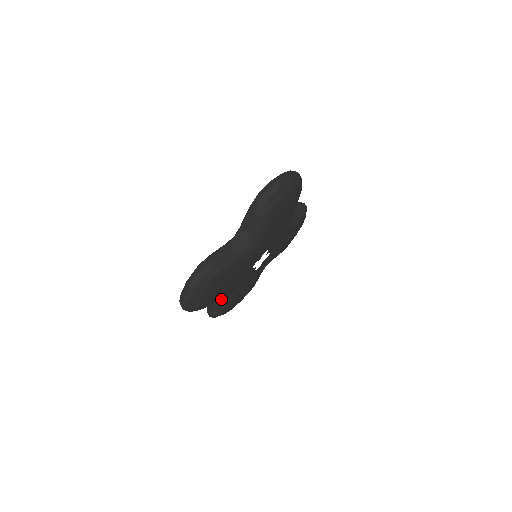
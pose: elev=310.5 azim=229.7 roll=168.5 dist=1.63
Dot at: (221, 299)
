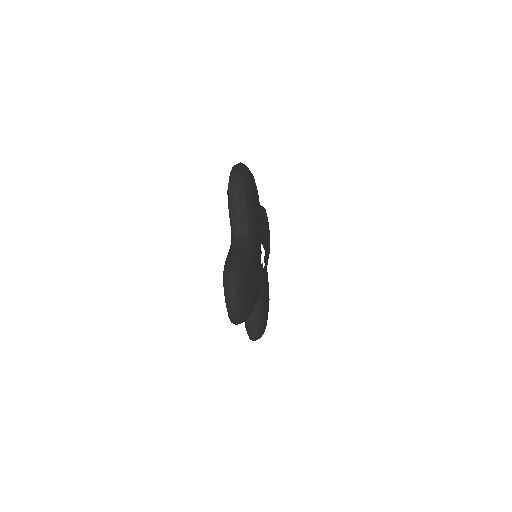
Dot at: (255, 311)
